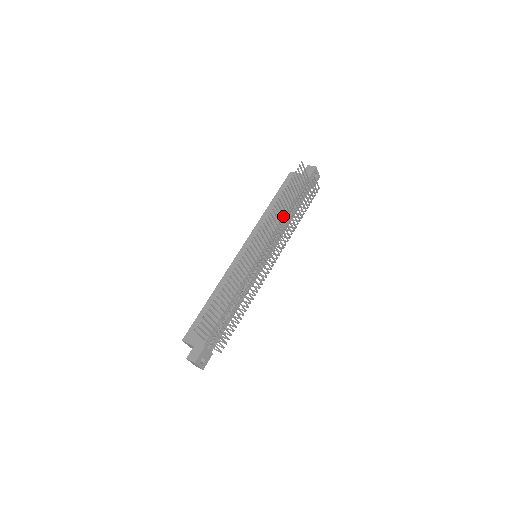
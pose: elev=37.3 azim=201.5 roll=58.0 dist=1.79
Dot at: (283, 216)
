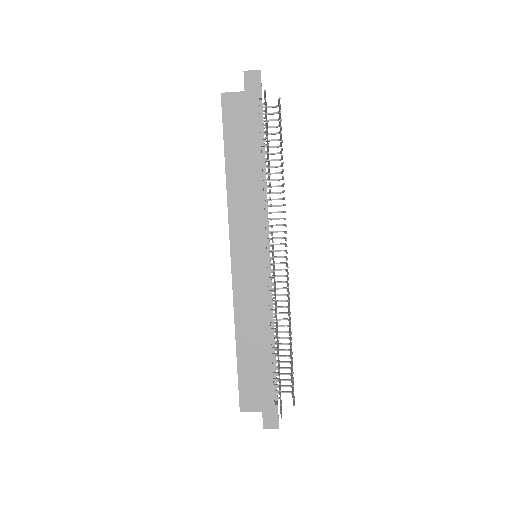
Dot at: (262, 182)
